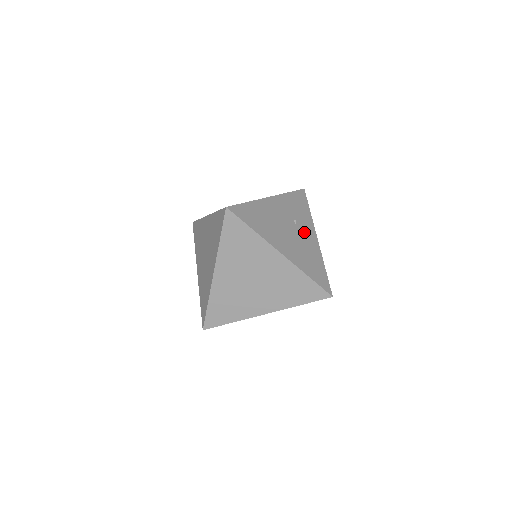
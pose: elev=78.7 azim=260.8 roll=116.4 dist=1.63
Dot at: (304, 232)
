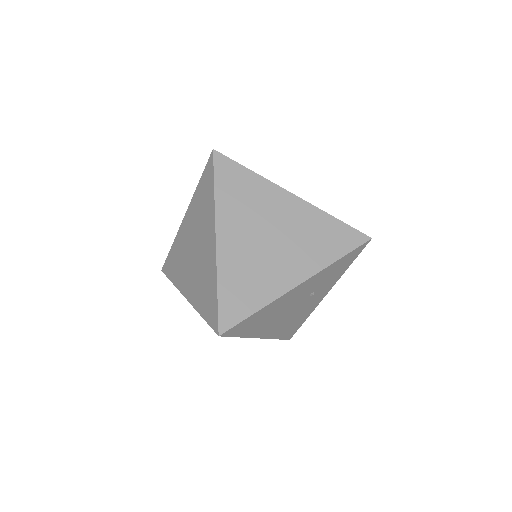
Dot at: (314, 298)
